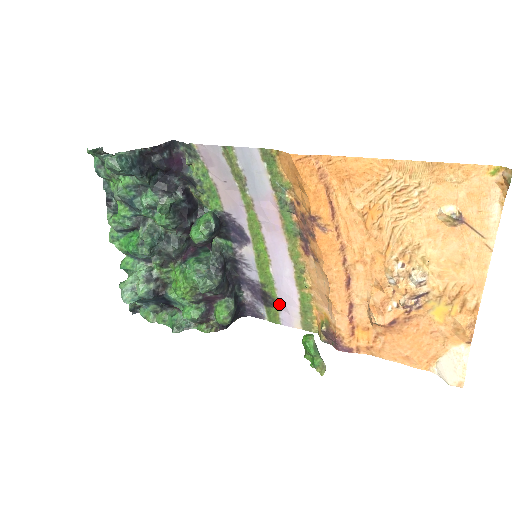
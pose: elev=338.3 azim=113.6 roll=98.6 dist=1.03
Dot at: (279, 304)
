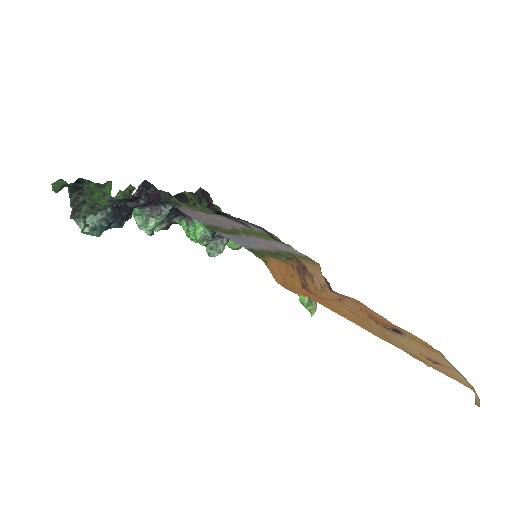
Dot at: occluded
